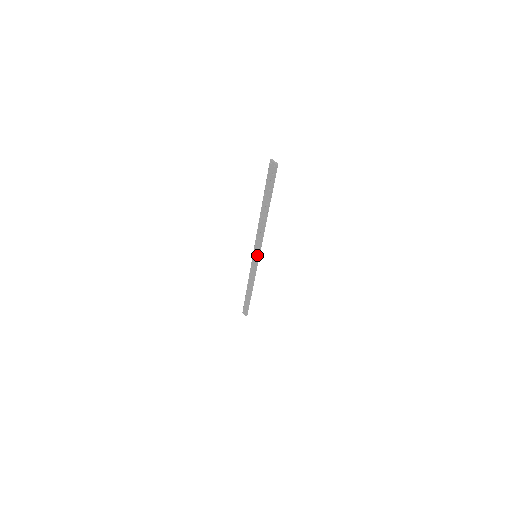
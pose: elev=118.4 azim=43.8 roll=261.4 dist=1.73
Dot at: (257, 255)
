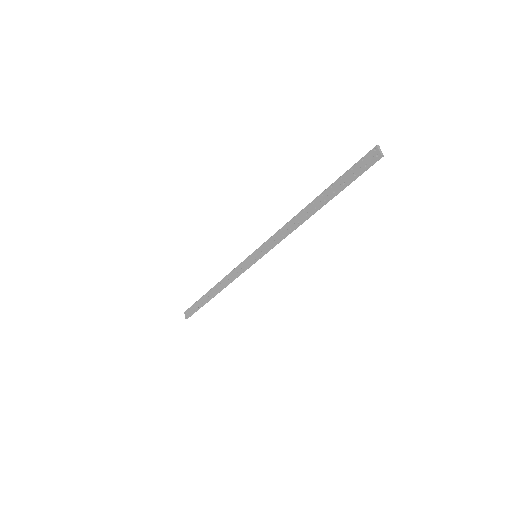
Dot at: (259, 255)
